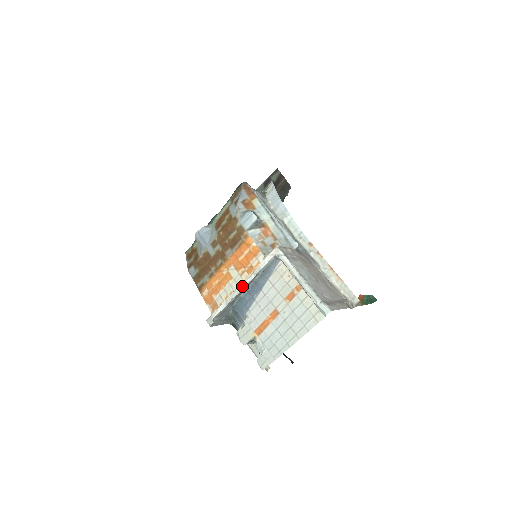
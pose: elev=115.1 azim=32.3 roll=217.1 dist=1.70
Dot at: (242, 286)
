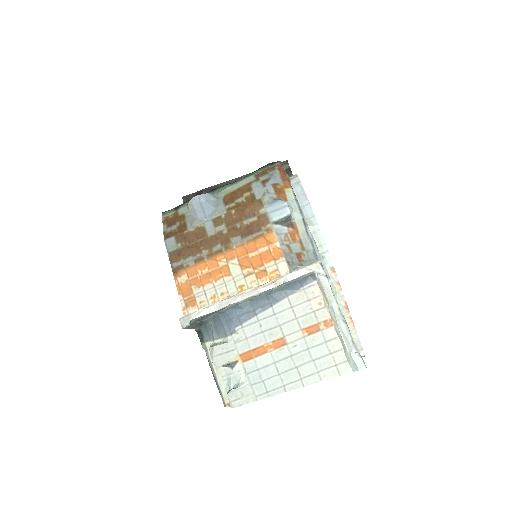
Dot at: (252, 293)
